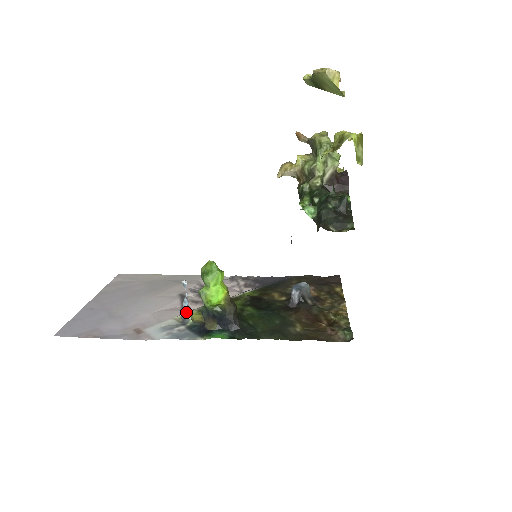
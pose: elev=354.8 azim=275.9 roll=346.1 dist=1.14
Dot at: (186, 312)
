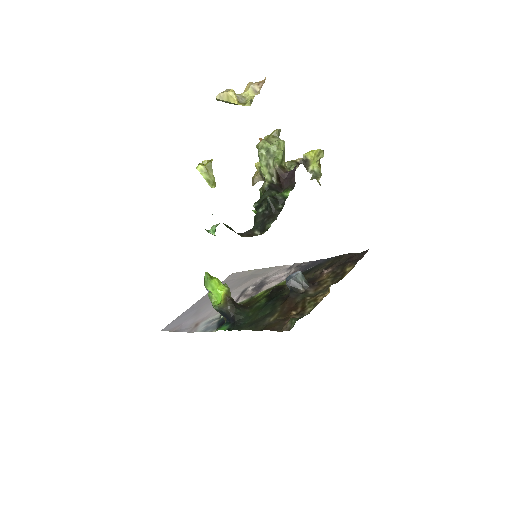
Dot at: occluded
